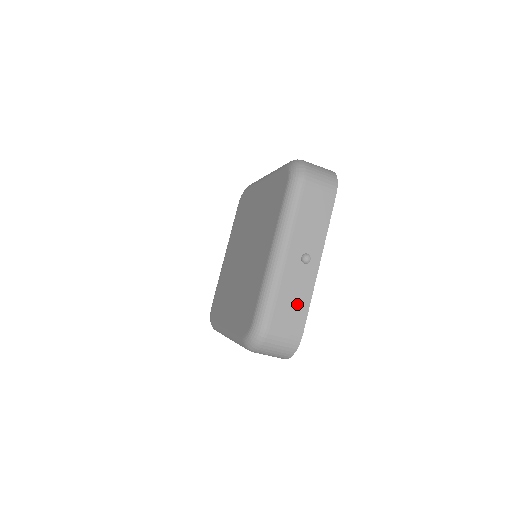
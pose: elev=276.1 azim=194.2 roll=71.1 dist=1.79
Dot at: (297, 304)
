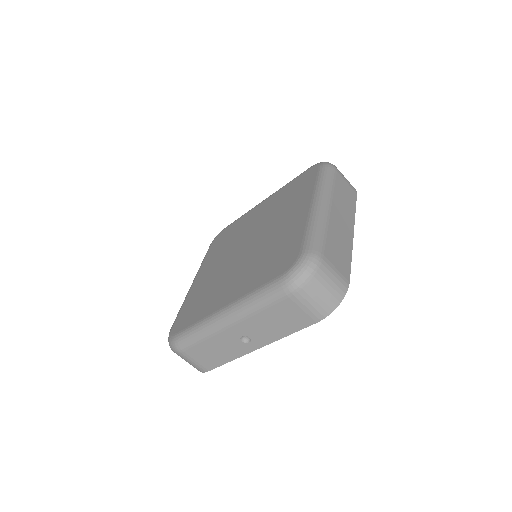
Dot at: (216, 356)
